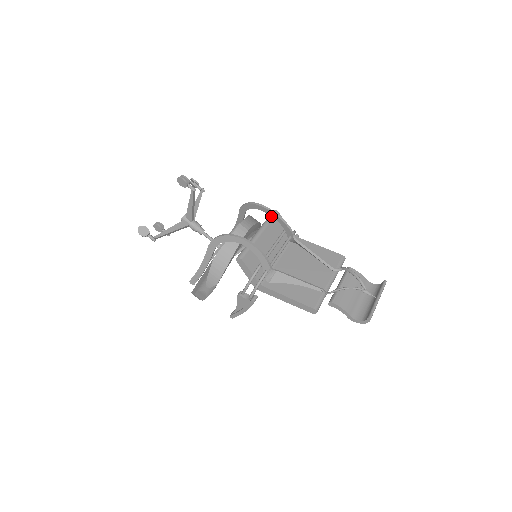
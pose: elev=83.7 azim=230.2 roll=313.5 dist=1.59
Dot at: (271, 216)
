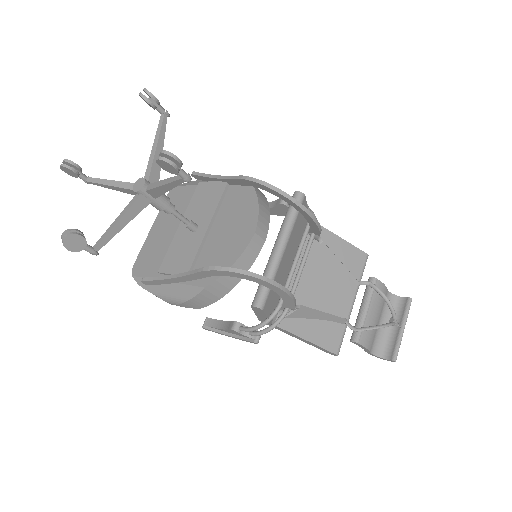
Dot at: occluded
